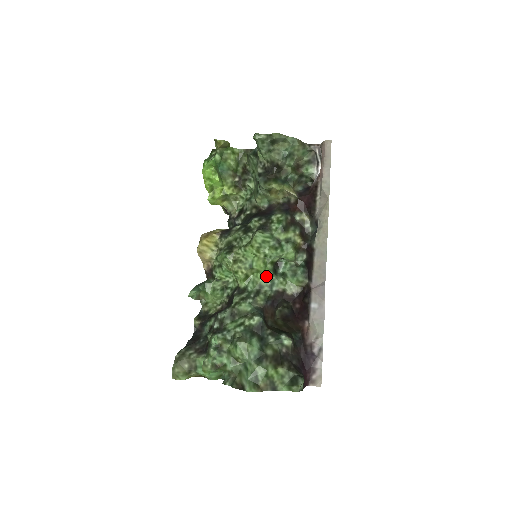
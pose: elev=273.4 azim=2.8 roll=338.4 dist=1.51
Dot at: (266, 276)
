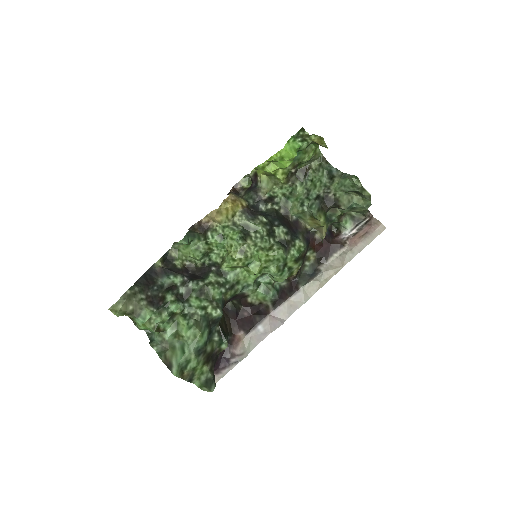
Dot at: (249, 278)
